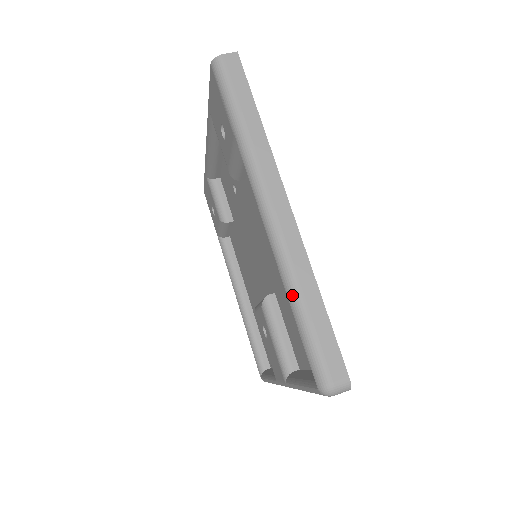
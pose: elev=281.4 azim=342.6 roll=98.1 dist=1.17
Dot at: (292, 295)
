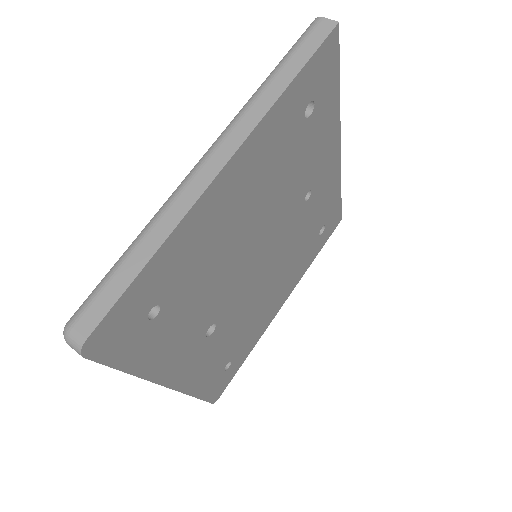
Dot at: (139, 234)
